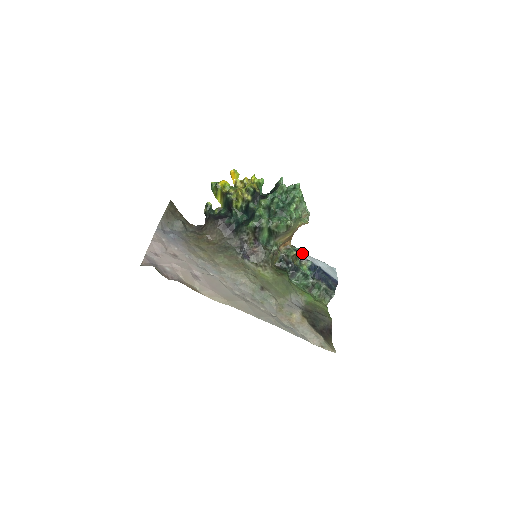
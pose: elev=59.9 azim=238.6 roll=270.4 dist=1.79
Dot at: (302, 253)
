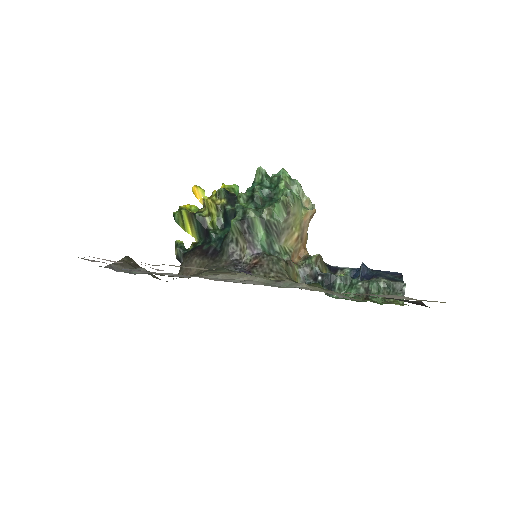
Dot at: (331, 266)
